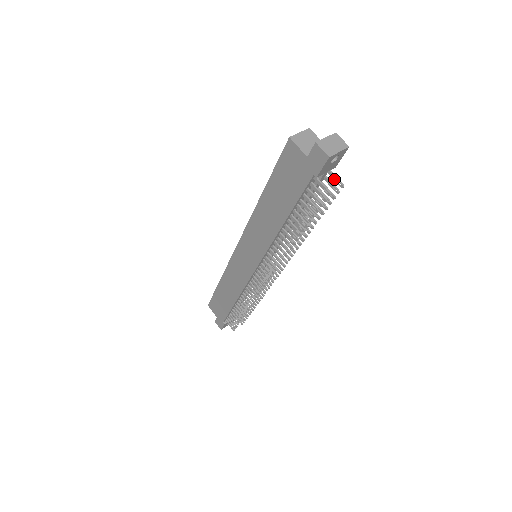
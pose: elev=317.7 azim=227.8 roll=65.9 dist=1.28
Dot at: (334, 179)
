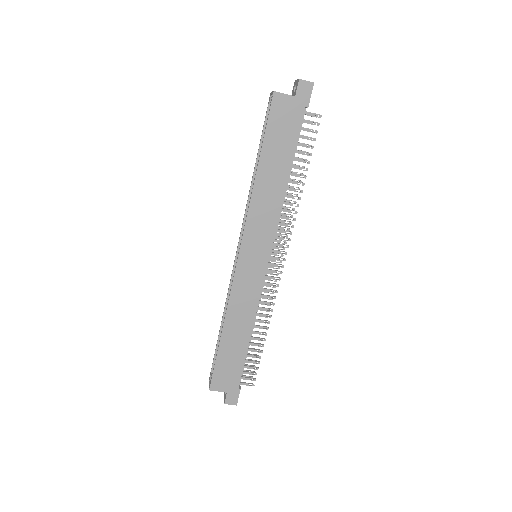
Dot at: (309, 115)
